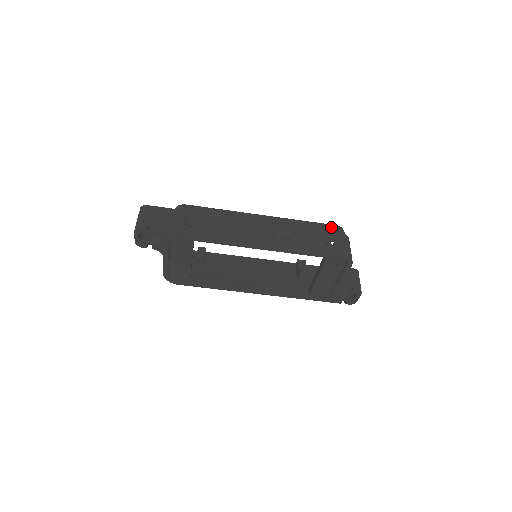
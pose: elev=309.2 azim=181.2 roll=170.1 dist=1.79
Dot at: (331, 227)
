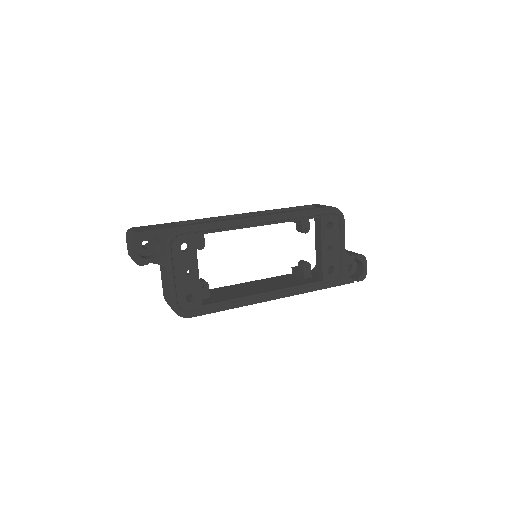
Dot at: occluded
